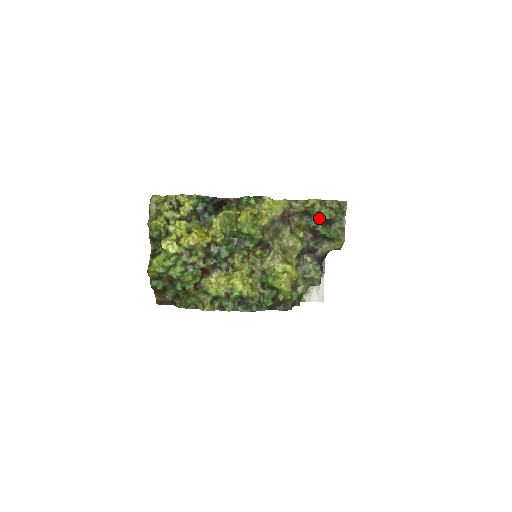
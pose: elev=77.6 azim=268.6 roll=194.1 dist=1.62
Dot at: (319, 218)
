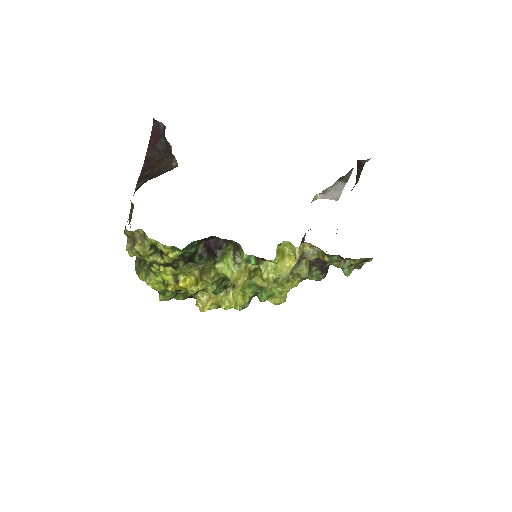
Dot at: occluded
